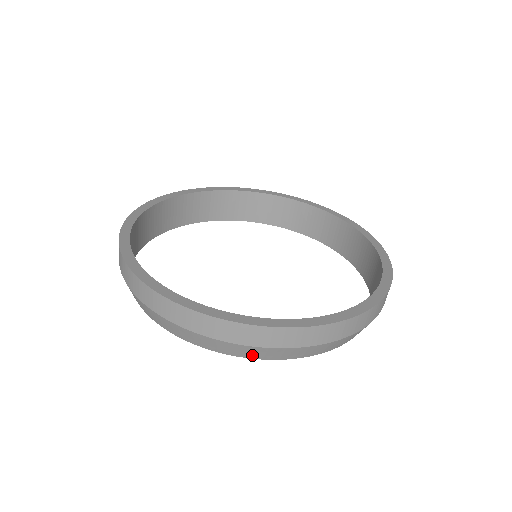
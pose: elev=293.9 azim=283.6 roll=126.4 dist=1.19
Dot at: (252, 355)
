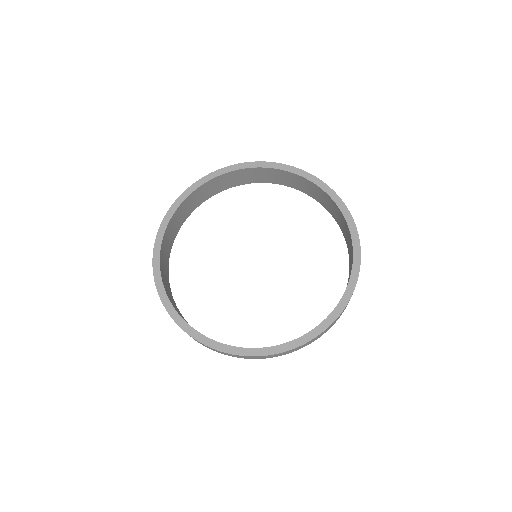
Dot at: occluded
